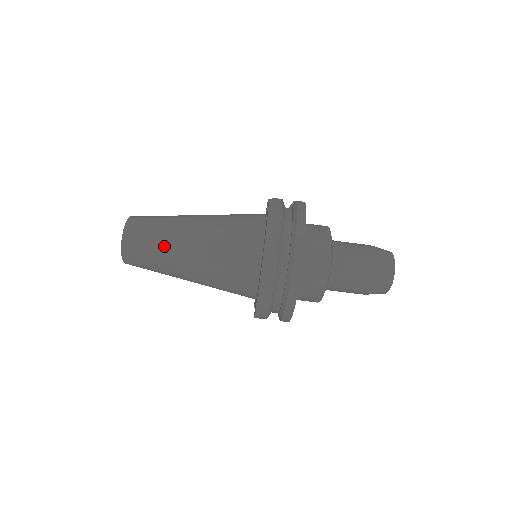
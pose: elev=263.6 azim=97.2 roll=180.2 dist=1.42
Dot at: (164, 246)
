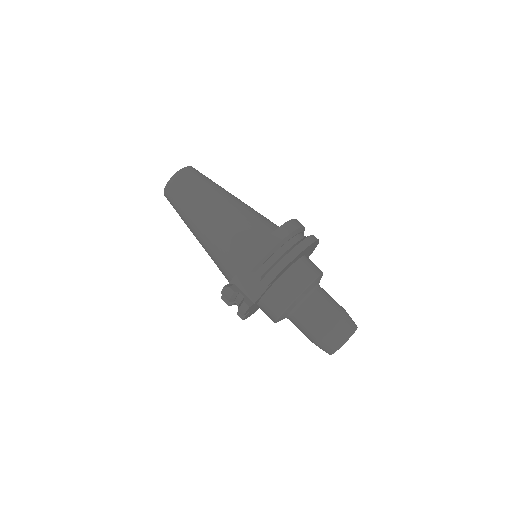
Dot at: (217, 185)
